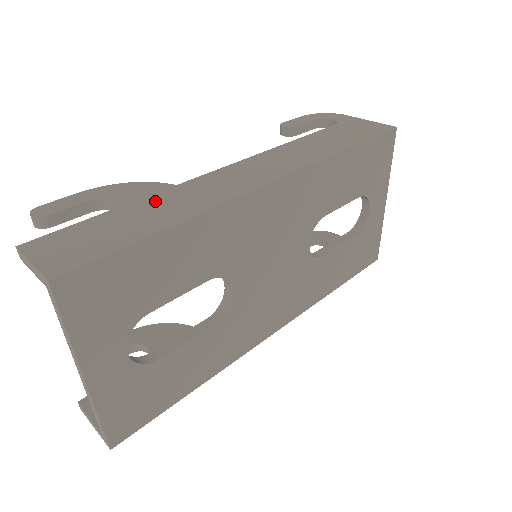
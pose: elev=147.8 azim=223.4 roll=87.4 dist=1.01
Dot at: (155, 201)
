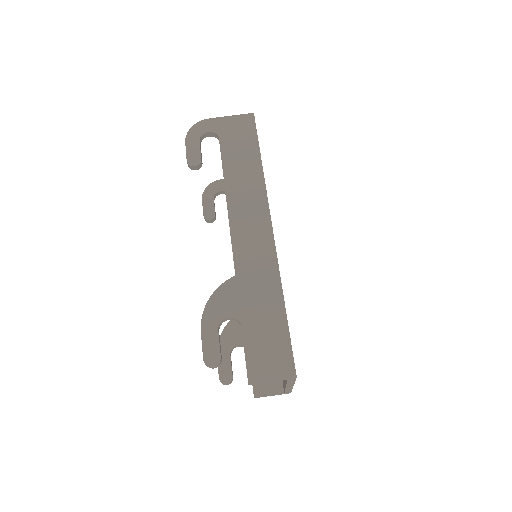
Dot at: (248, 296)
